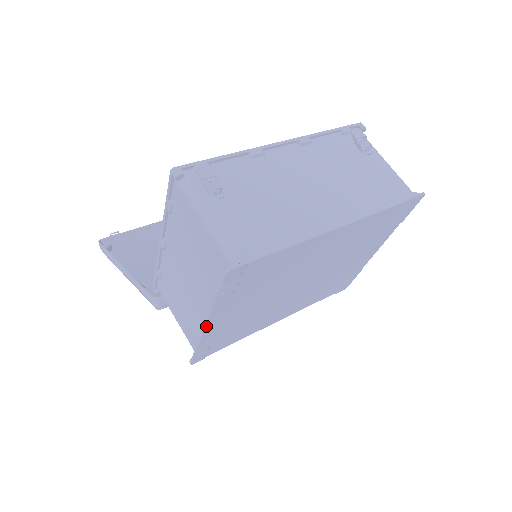
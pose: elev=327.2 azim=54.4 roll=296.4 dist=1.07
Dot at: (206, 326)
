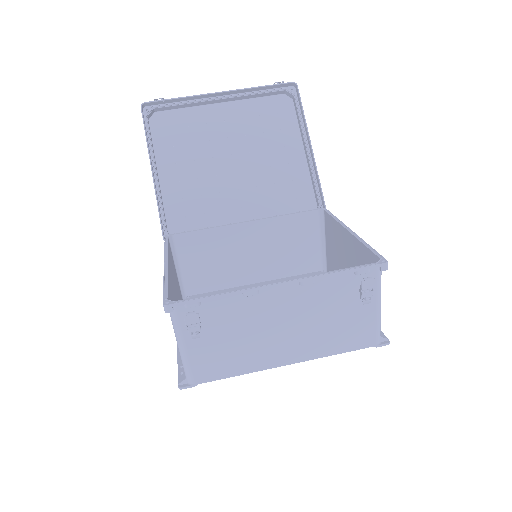
Dot at: occluded
